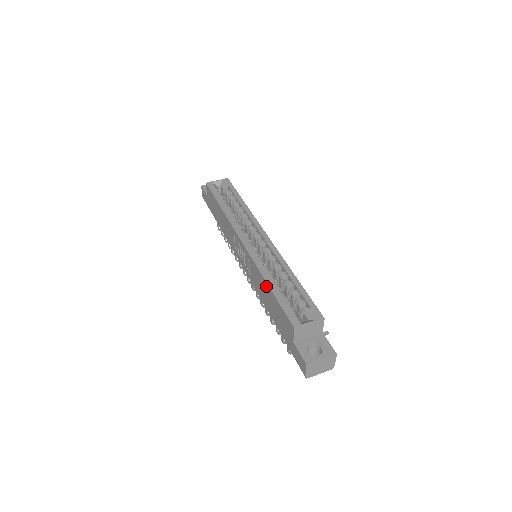
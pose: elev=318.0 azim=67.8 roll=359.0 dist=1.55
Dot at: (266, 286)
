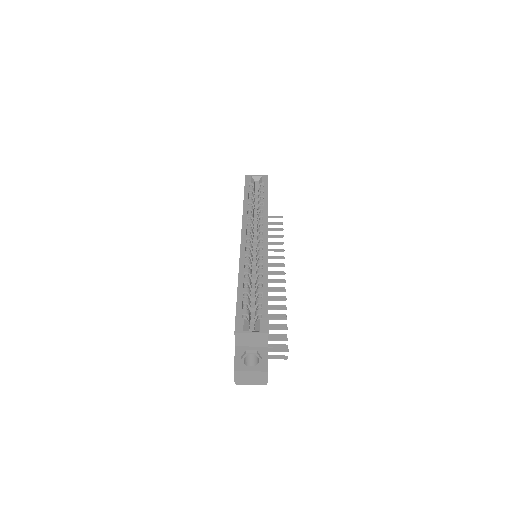
Dot at: occluded
